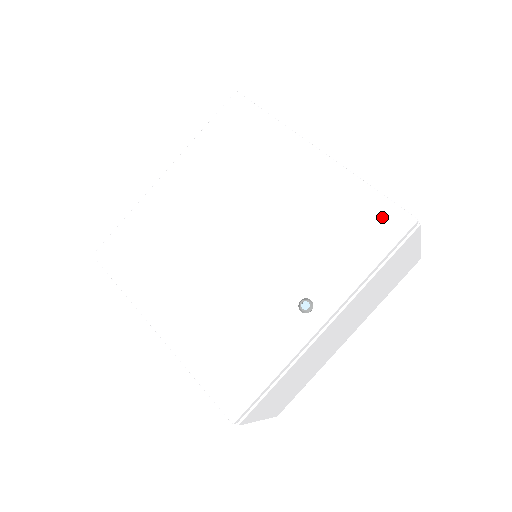
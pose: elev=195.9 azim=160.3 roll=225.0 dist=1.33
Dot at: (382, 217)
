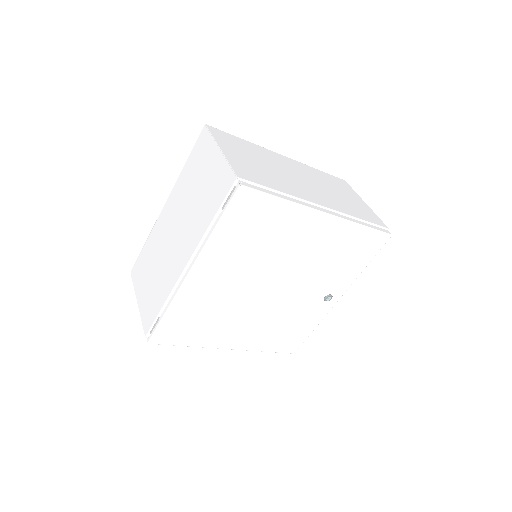
Dot at: (372, 241)
